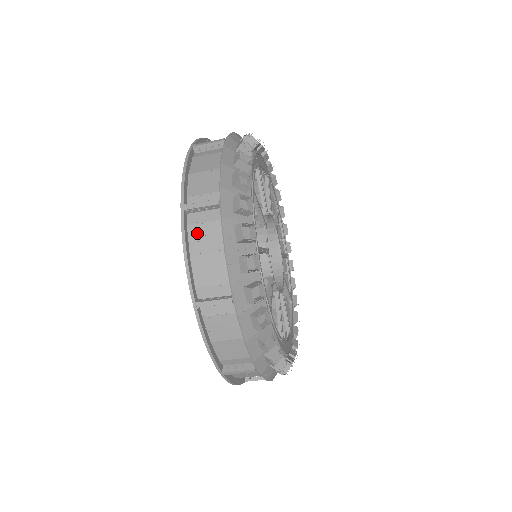
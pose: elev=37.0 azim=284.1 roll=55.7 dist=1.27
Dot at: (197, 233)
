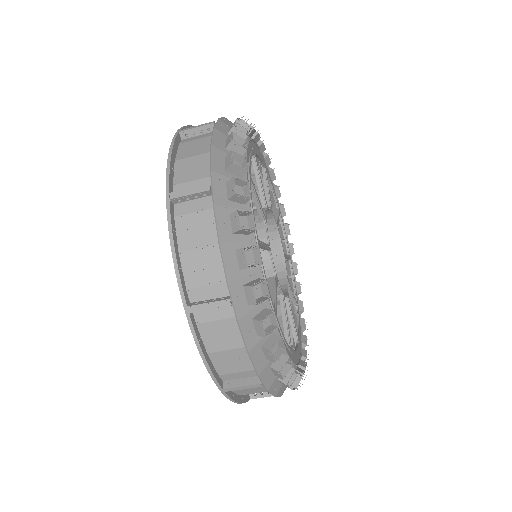
Dot at: (210, 331)
